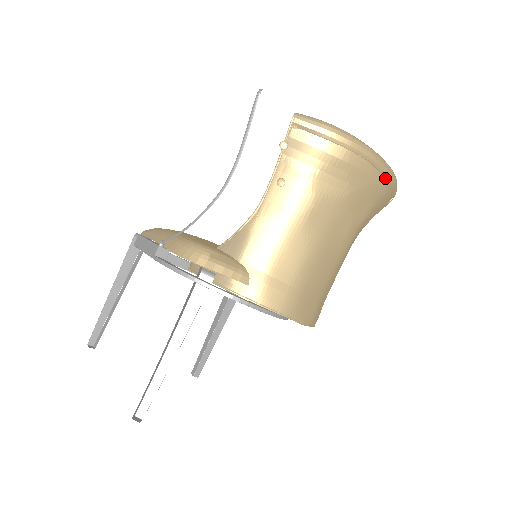
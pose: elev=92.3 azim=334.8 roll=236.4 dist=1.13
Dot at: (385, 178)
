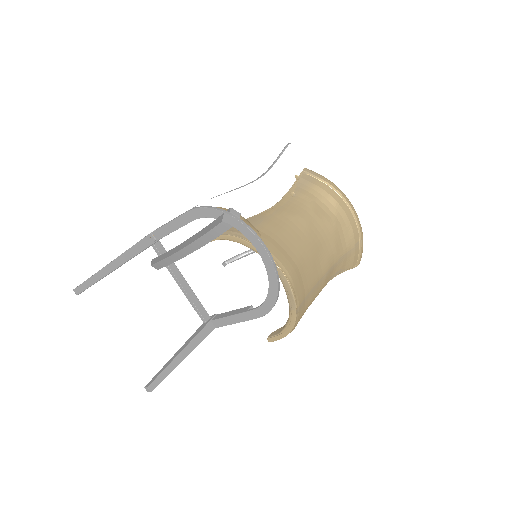
Dot at: (358, 230)
